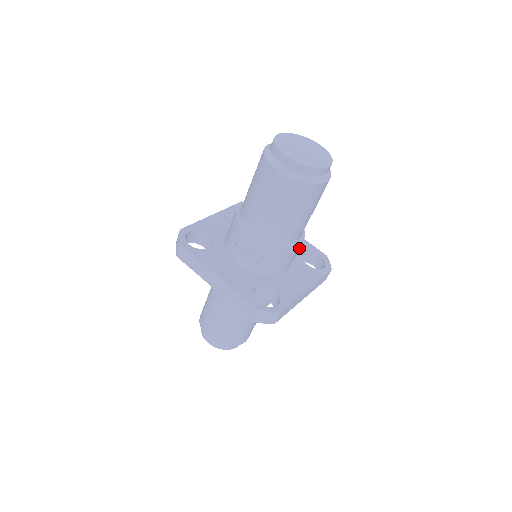
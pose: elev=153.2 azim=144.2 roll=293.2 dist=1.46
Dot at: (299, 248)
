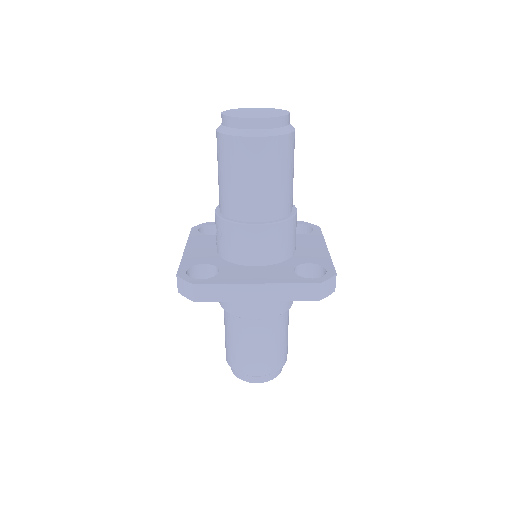
Dot at: (308, 259)
